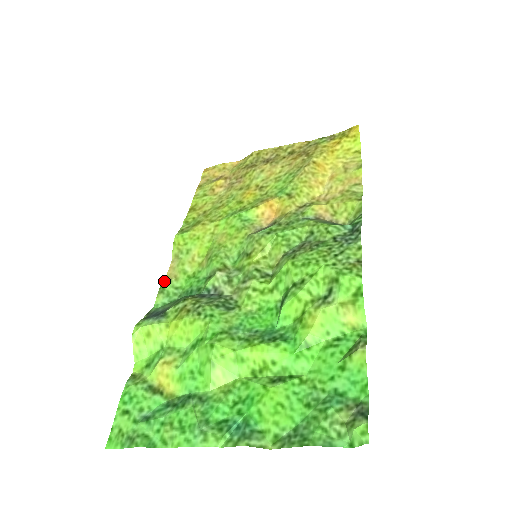
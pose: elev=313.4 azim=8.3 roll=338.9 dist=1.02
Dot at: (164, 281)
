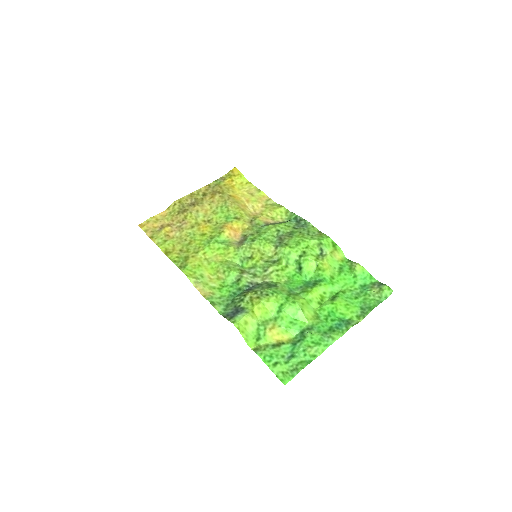
Dot at: (207, 299)
